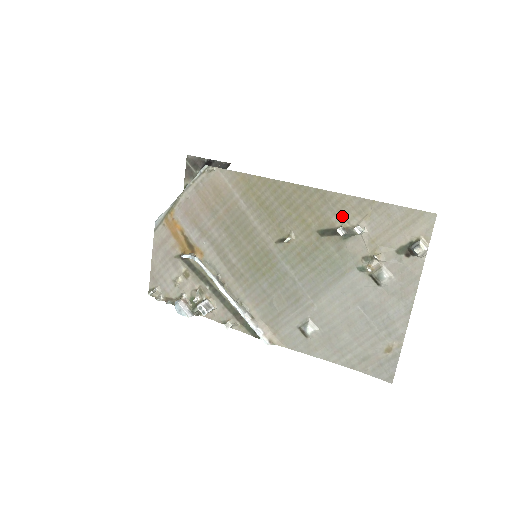
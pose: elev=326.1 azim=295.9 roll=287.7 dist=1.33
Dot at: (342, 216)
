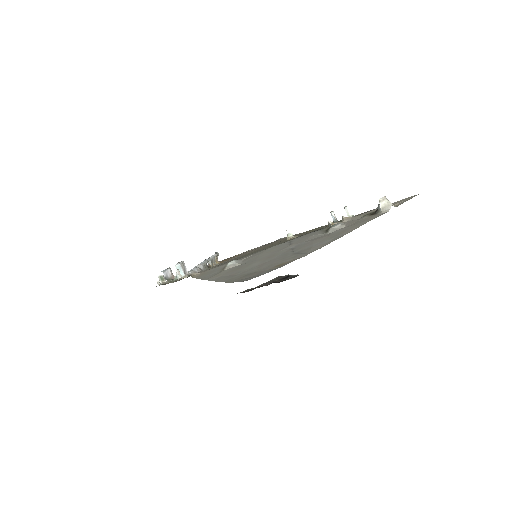
Dot at: occluded
